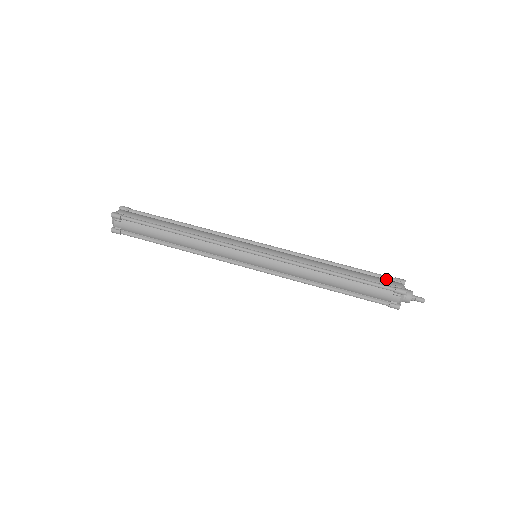
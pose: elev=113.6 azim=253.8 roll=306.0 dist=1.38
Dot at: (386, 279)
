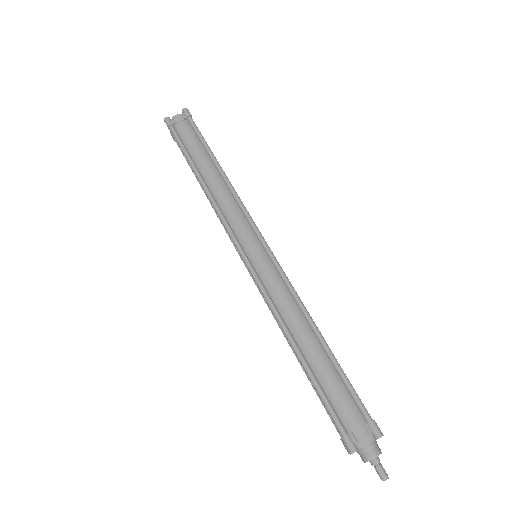
Dot at: occluded
